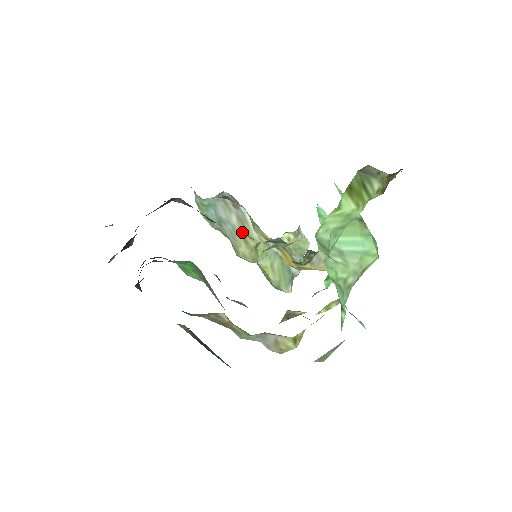
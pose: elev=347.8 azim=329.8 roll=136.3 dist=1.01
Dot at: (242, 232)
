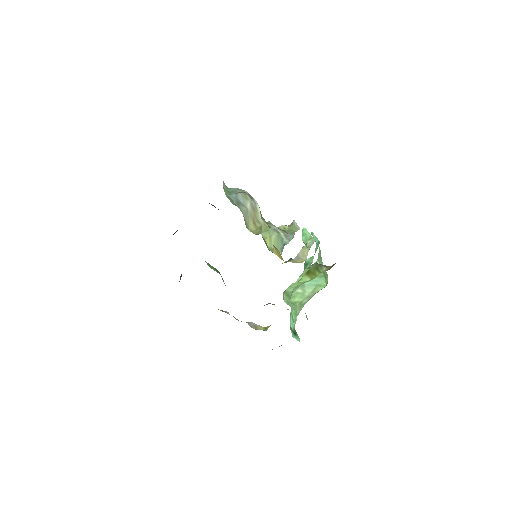
Dot at: (253, 216)
